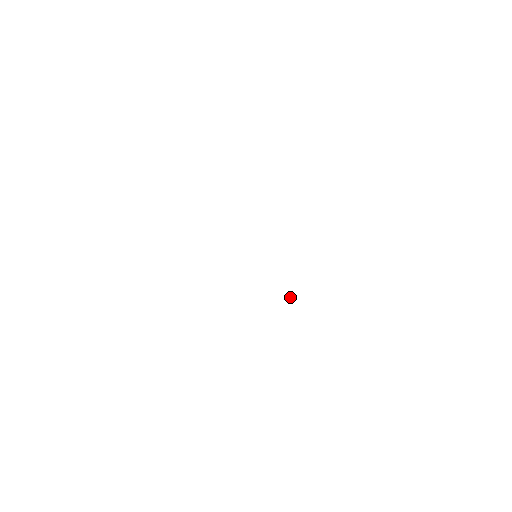
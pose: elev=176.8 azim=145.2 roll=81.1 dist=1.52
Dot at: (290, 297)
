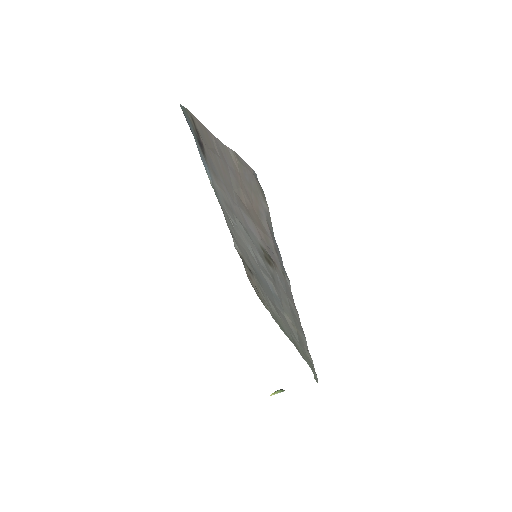
Dot at: occluded
